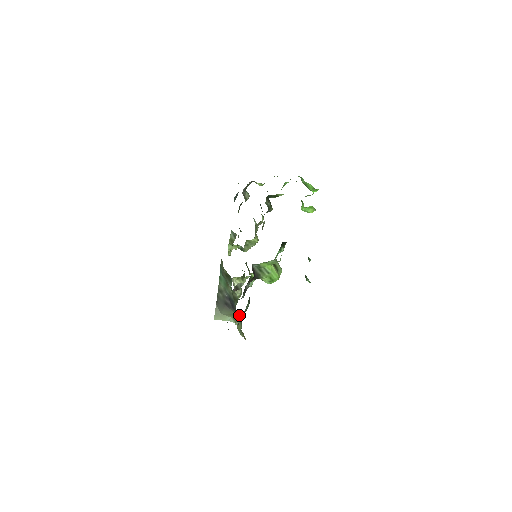
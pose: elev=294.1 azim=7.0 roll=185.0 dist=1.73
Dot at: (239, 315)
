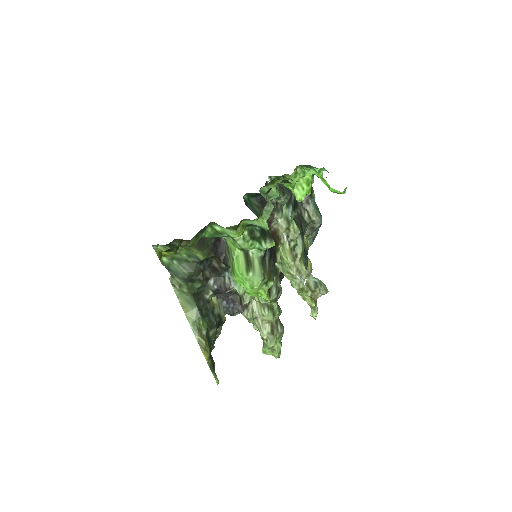
Dot at: occluded
